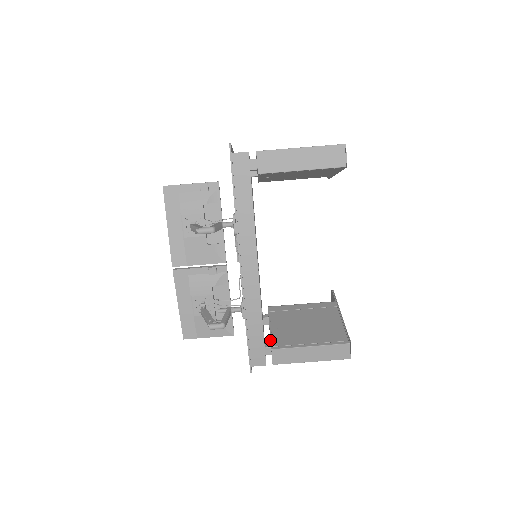
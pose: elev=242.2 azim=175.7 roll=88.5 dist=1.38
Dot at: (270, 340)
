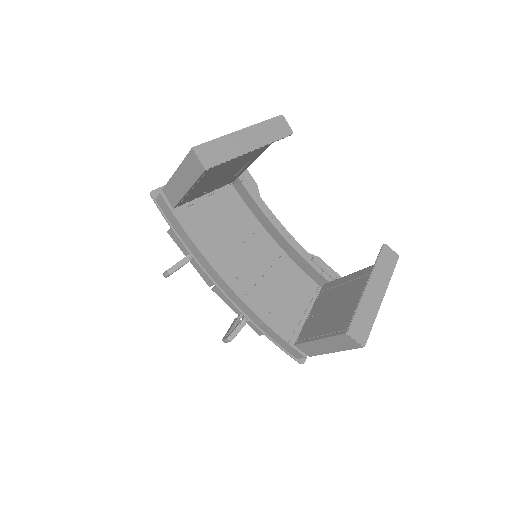
Dot at: occluded
